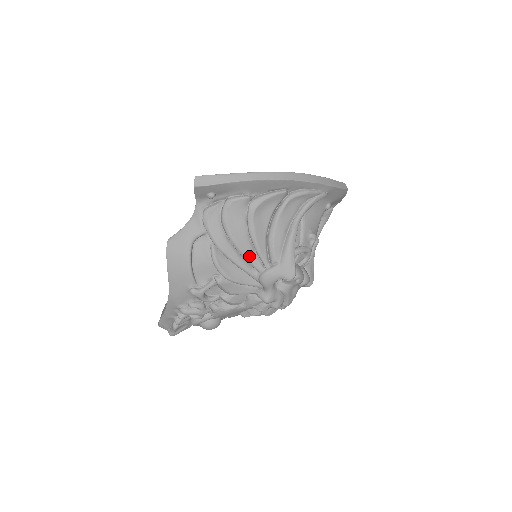
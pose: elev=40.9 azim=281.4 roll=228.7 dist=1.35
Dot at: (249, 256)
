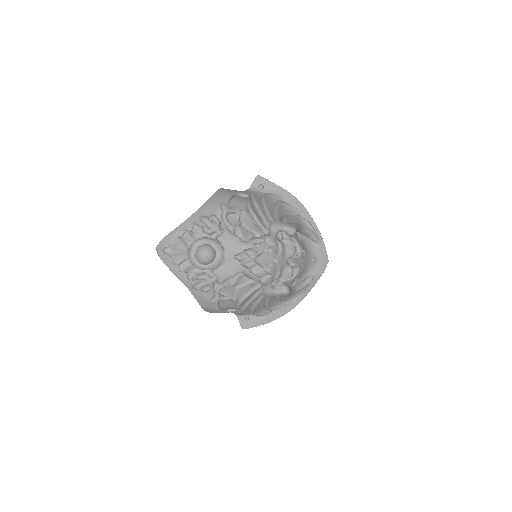
Dot at: (270, 212)
